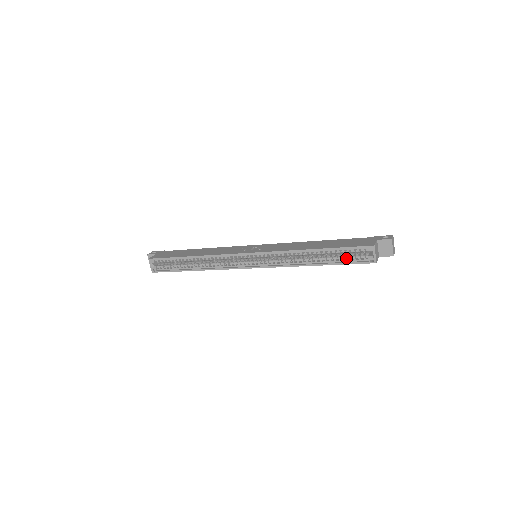
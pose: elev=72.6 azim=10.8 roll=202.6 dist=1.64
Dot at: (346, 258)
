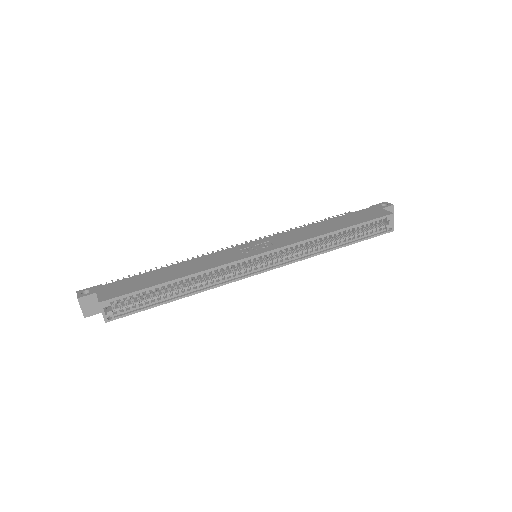
Dot at: (365, 233)
